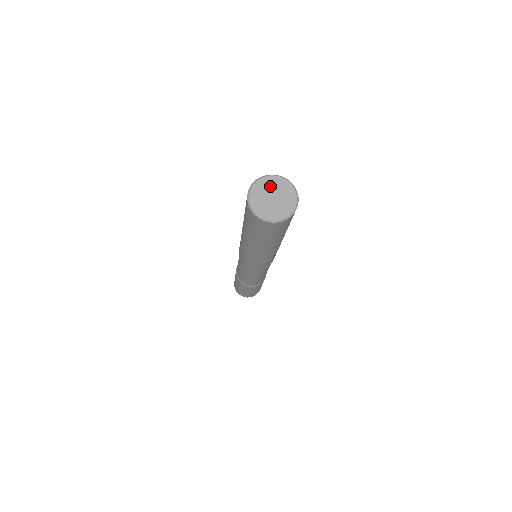
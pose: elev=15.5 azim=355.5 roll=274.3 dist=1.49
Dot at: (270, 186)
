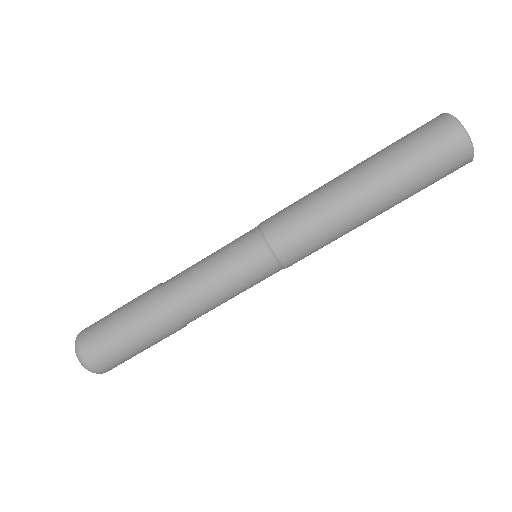
Dot at: occluded
